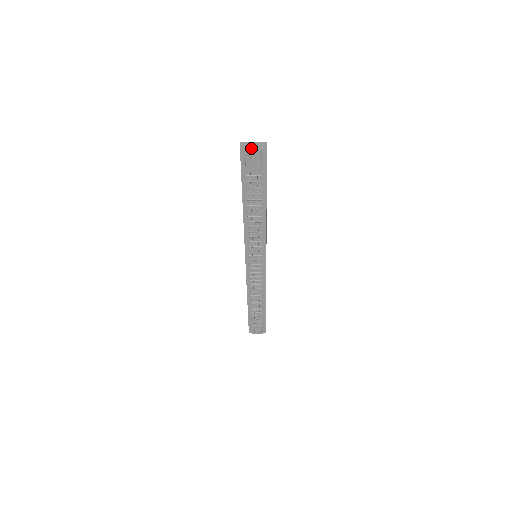
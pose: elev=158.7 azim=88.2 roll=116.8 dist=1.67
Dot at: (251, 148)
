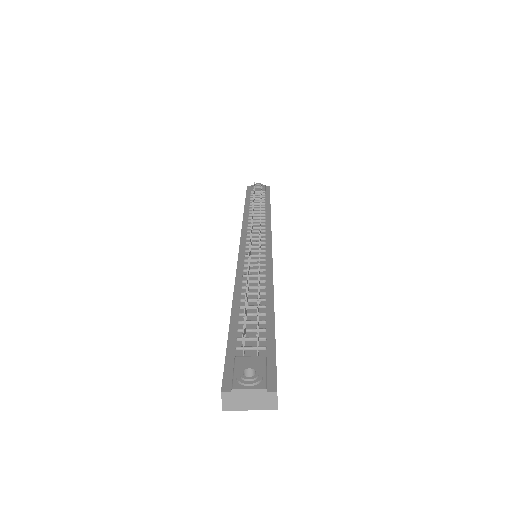
Dot at: occluded
